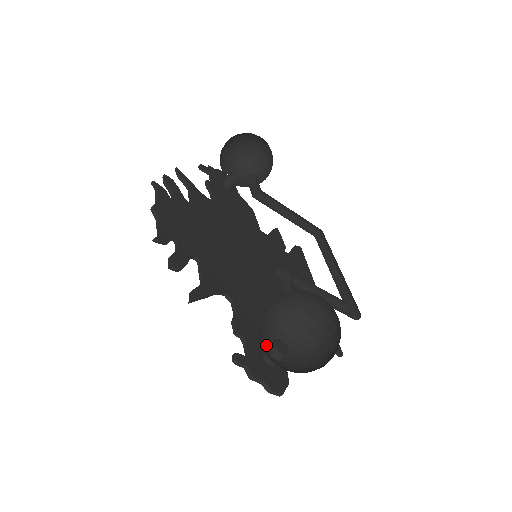
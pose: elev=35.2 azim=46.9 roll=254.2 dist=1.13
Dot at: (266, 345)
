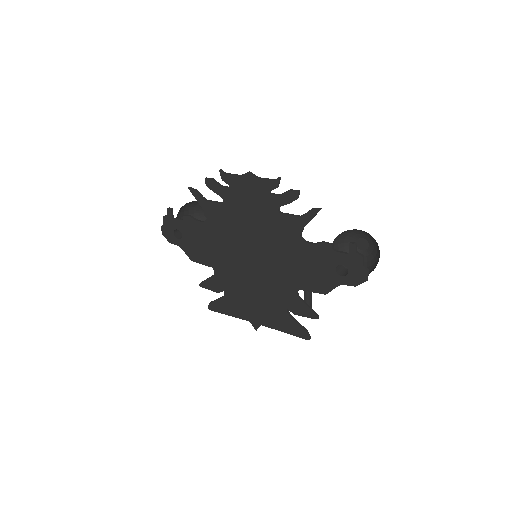
Dot at: occluded
